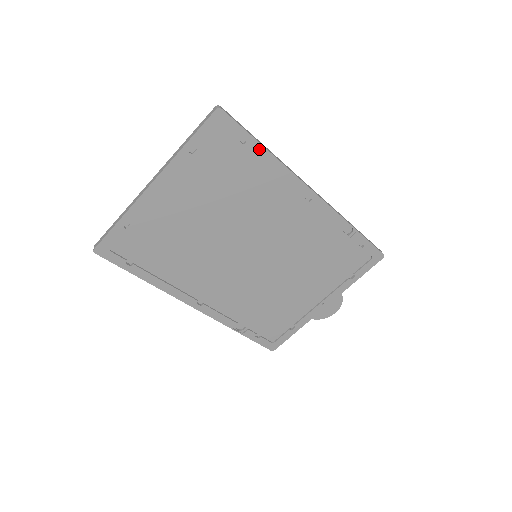
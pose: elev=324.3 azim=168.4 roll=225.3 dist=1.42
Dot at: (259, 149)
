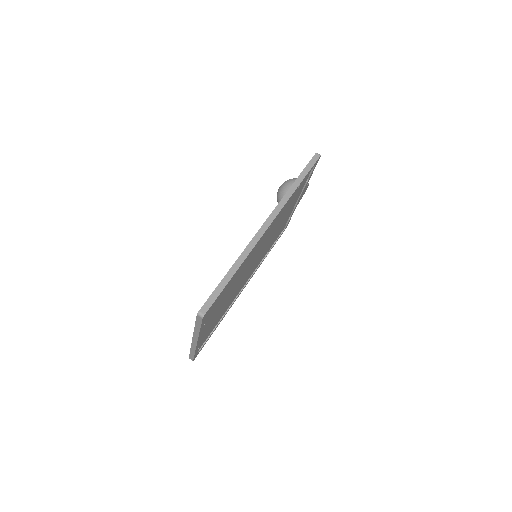
Dot at: (232, 278)
